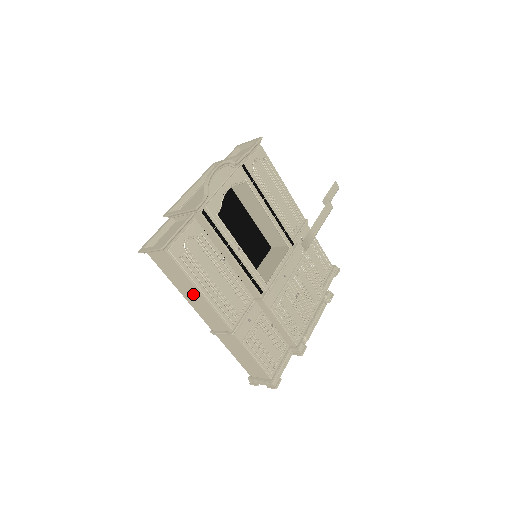
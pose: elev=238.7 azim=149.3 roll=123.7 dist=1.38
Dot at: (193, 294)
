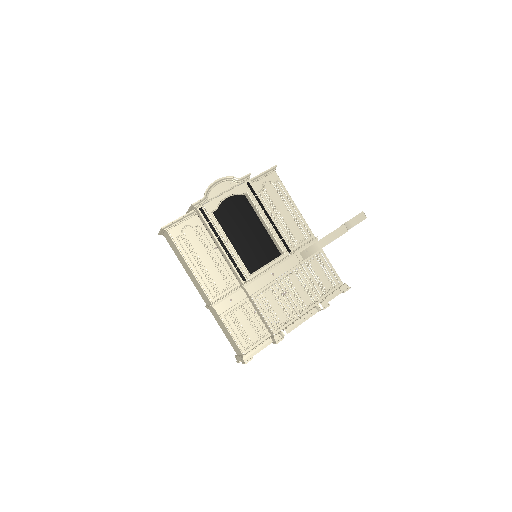
Dot at: (188, 269)
